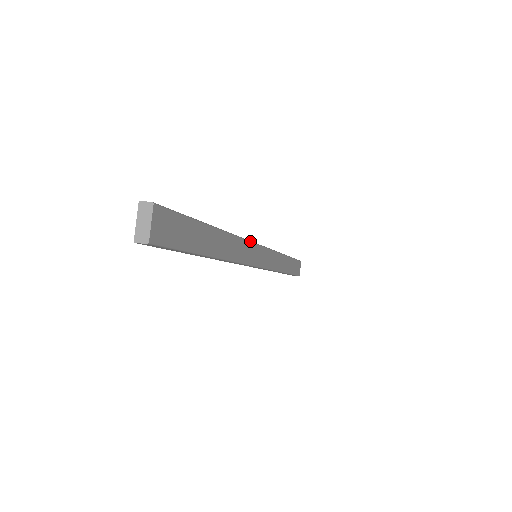
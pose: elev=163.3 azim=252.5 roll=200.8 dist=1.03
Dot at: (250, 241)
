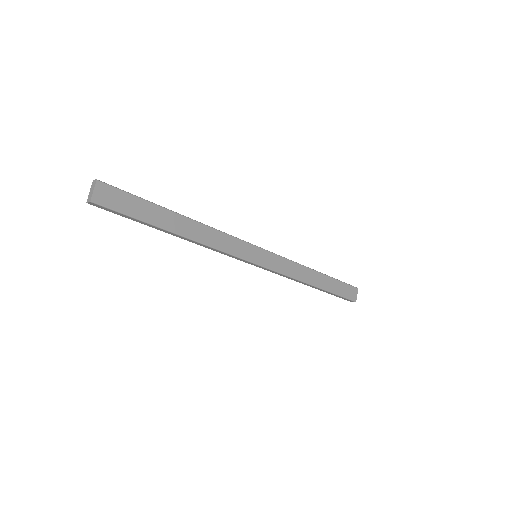
Dot at: (237, 238)
